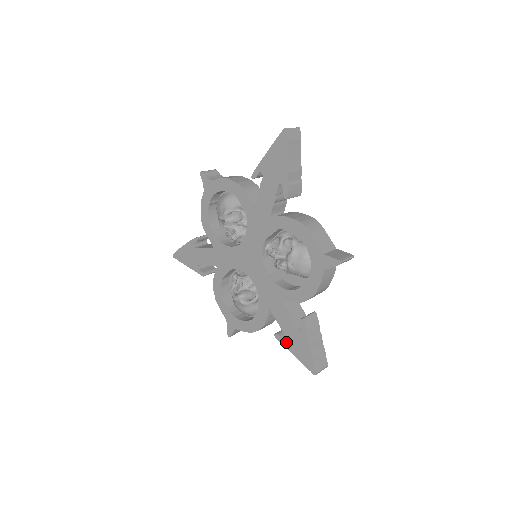
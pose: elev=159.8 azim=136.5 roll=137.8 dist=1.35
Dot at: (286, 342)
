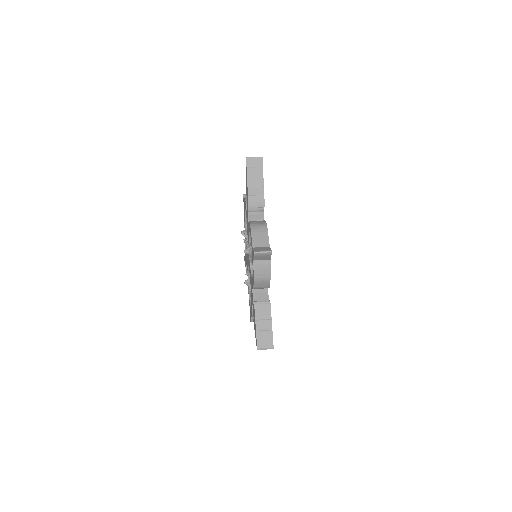
Dot at: occluded
